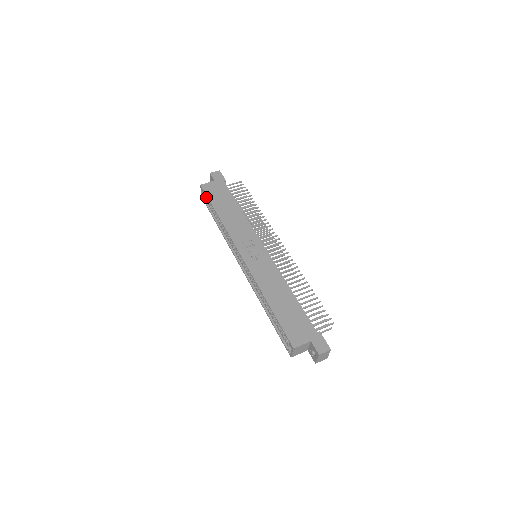
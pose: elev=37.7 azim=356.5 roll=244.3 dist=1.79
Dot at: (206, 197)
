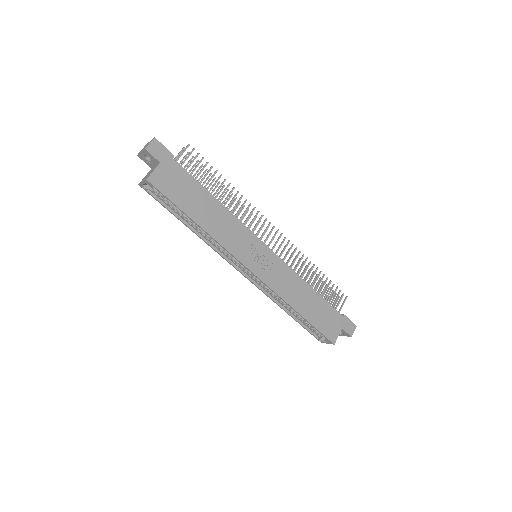
Dot at: (154, 190)
